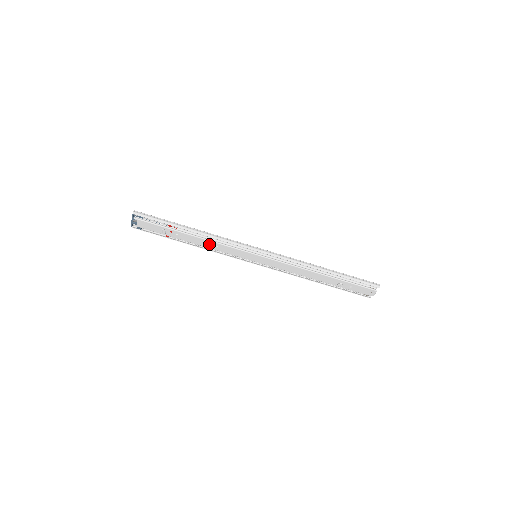
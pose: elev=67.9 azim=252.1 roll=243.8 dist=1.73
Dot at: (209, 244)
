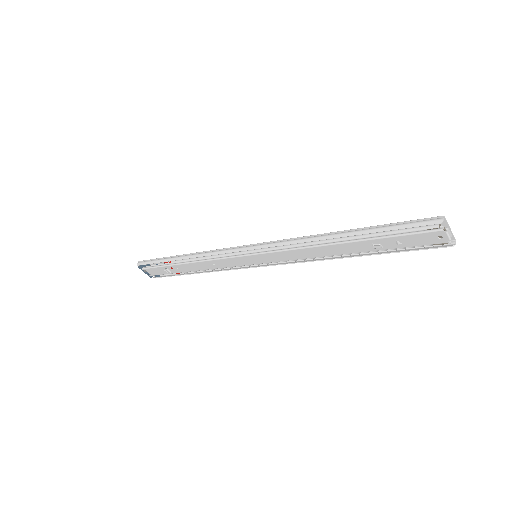
Dot at: (206, 265)
